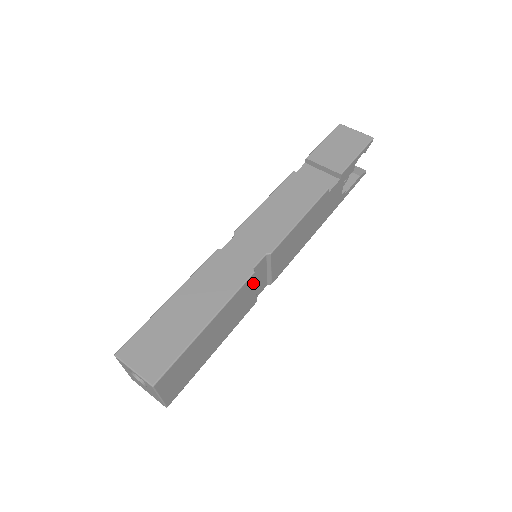
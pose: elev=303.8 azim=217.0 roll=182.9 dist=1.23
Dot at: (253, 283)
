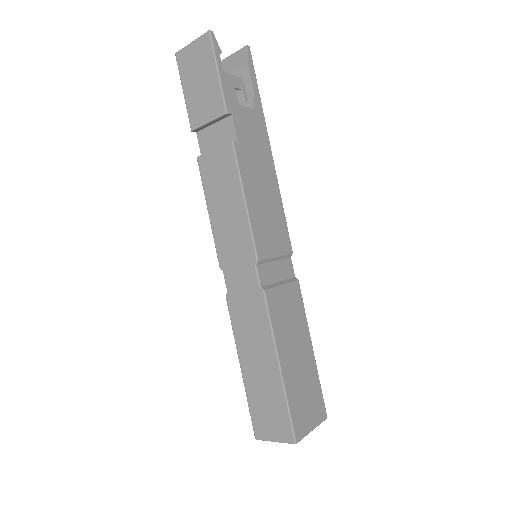
Dot at: (275, 291)
